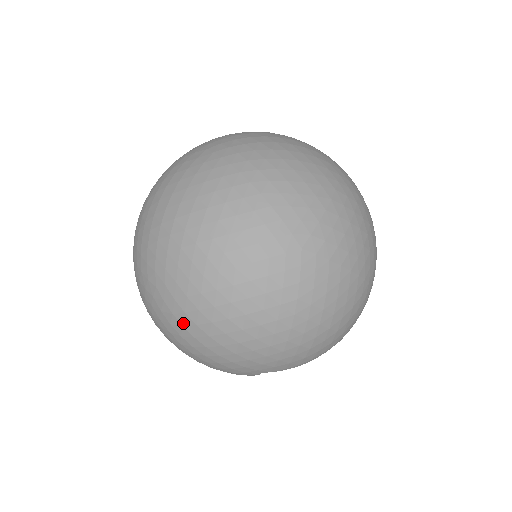
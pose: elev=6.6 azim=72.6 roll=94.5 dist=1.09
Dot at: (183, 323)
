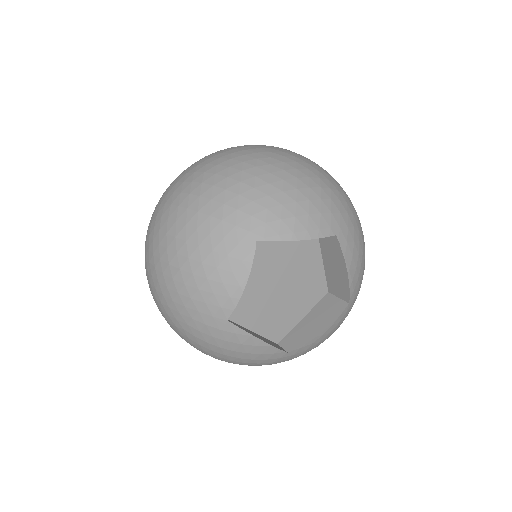
Dot at: (179, 203)
